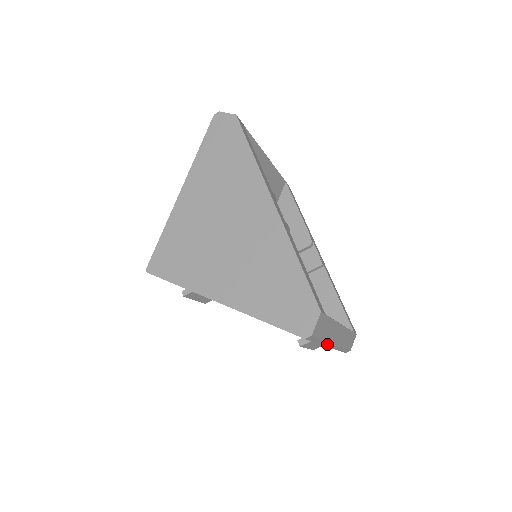
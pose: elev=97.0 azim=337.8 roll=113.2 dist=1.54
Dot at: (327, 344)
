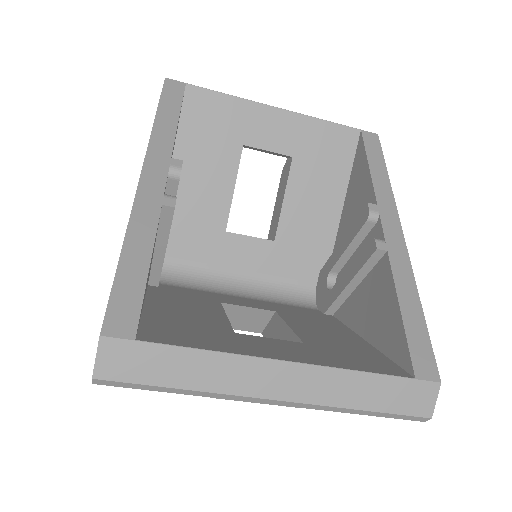
Dot at: (238, 397)
